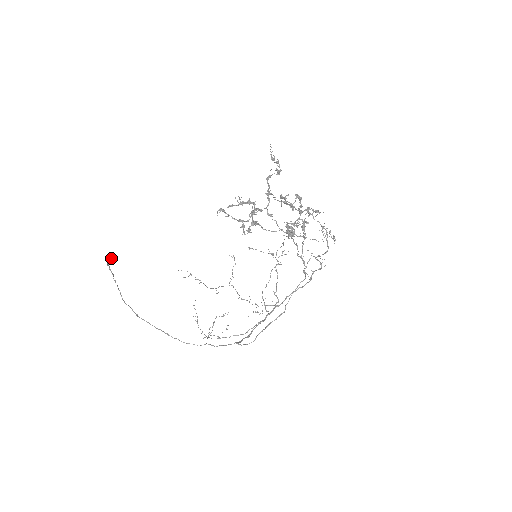
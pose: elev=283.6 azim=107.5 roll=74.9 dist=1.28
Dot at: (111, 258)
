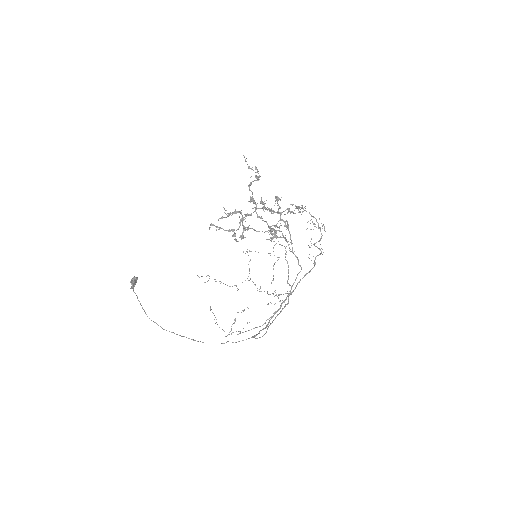
Dot at: (133, 282)
